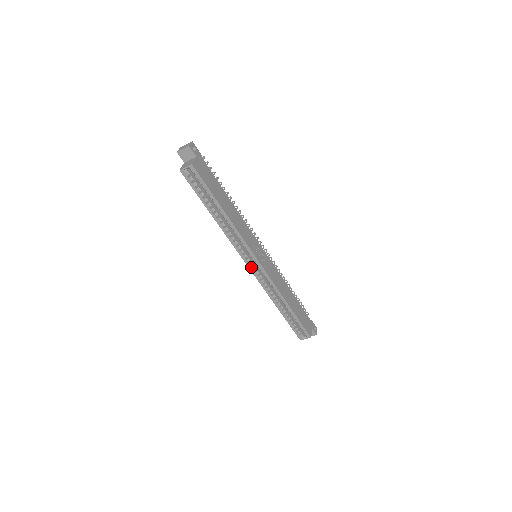
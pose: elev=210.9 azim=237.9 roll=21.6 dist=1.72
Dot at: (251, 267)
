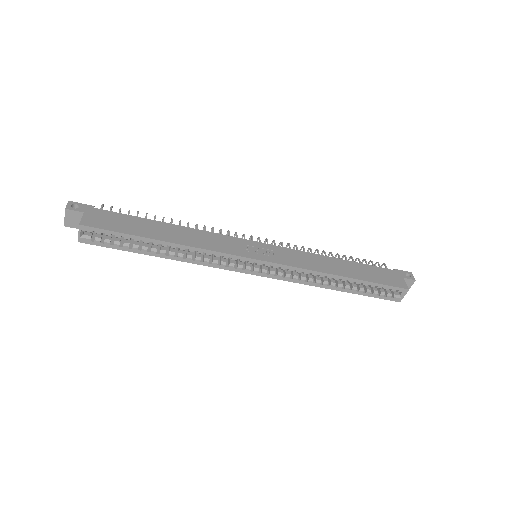
Dot at: (259, 273)
